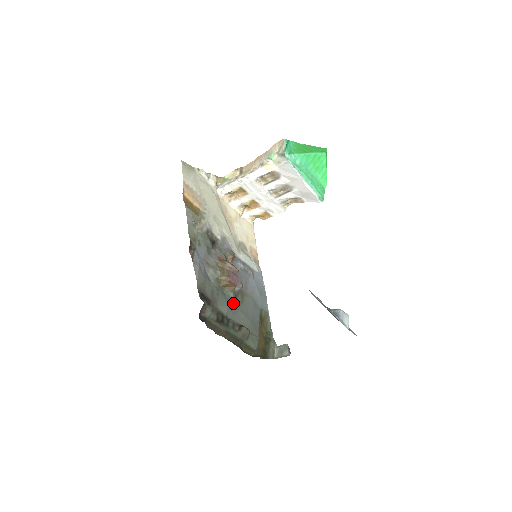
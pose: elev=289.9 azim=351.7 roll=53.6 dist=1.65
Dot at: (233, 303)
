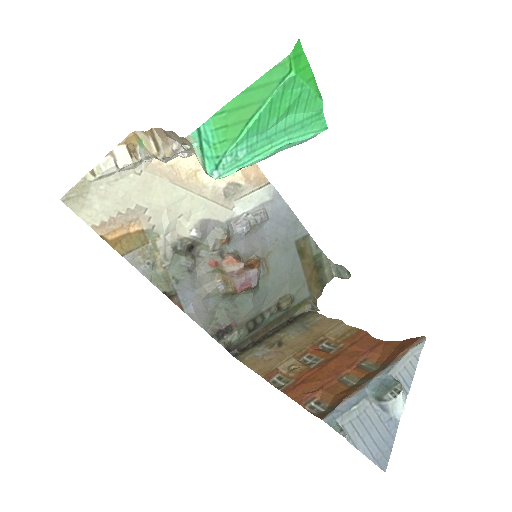
Dot at: (258, 293)
